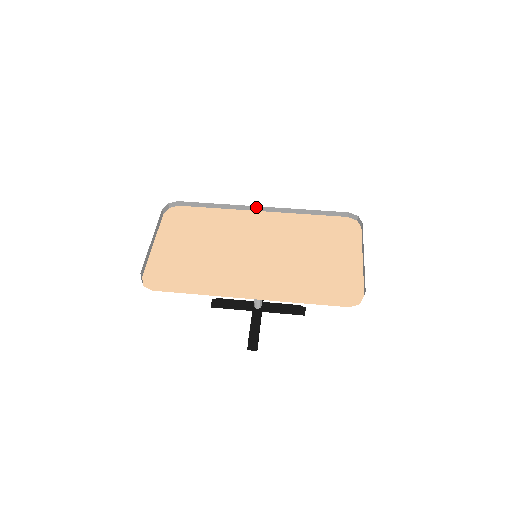
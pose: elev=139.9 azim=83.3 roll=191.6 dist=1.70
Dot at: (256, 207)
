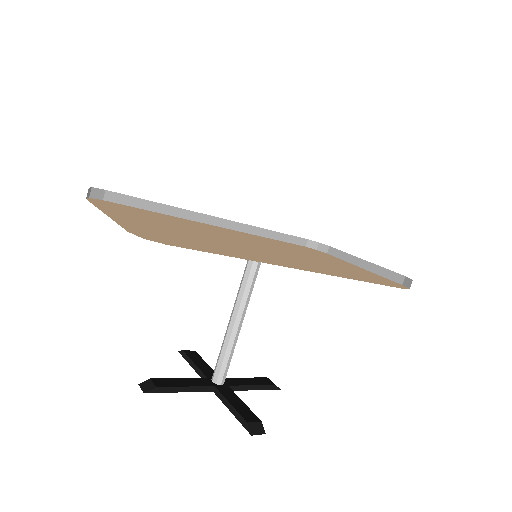
Dot at: (215, 219)
